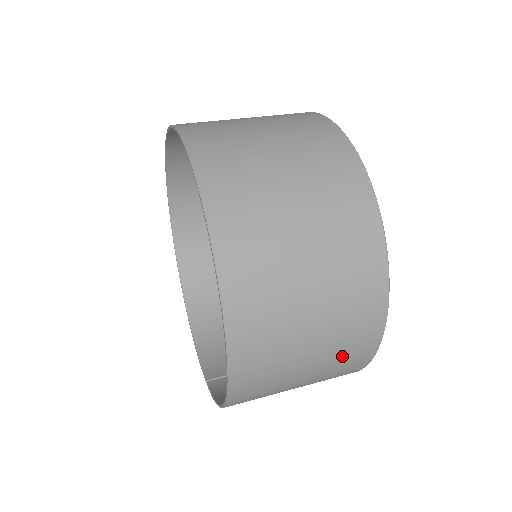
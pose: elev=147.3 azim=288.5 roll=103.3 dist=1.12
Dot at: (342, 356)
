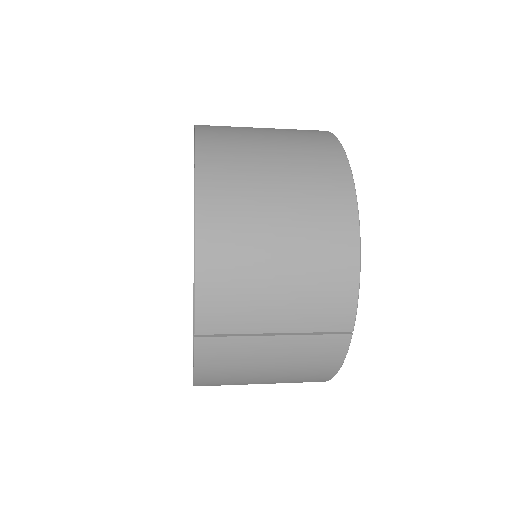
Dot at: (310, 164)
